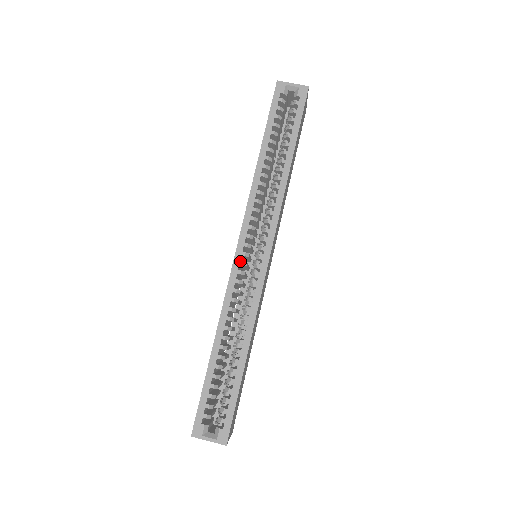
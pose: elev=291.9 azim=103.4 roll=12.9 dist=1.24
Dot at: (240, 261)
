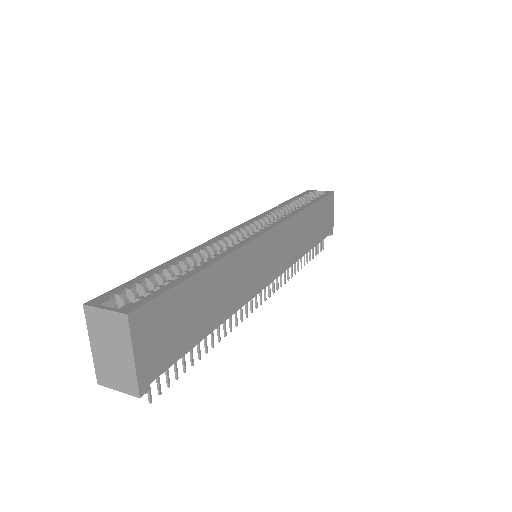
Dot at: (237, 230)
